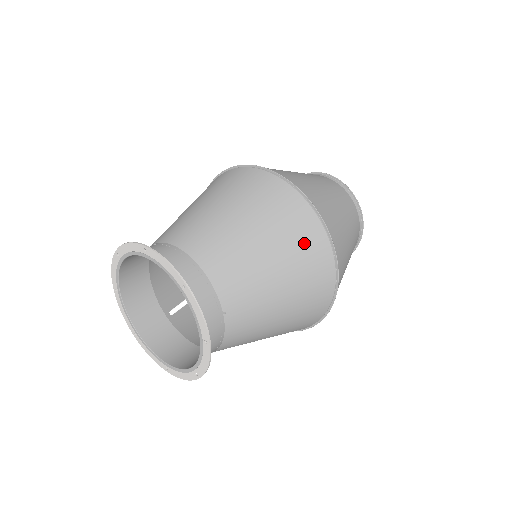
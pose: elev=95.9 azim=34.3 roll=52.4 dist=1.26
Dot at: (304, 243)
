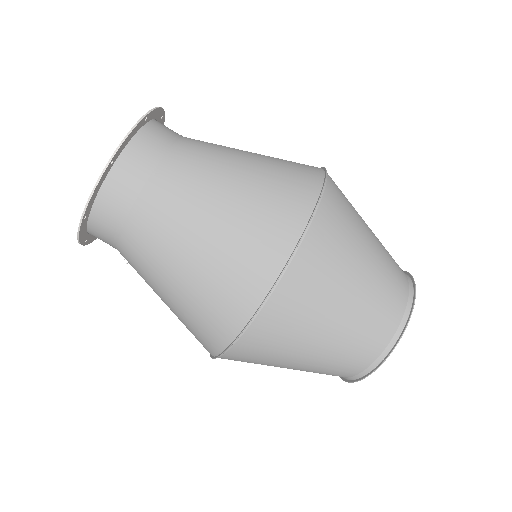
Dot at: (282, 192)
